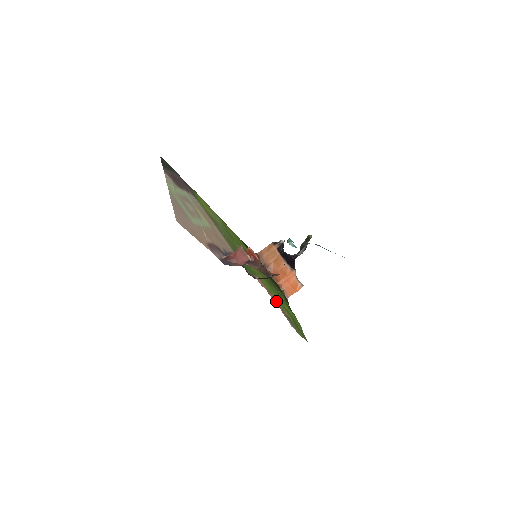
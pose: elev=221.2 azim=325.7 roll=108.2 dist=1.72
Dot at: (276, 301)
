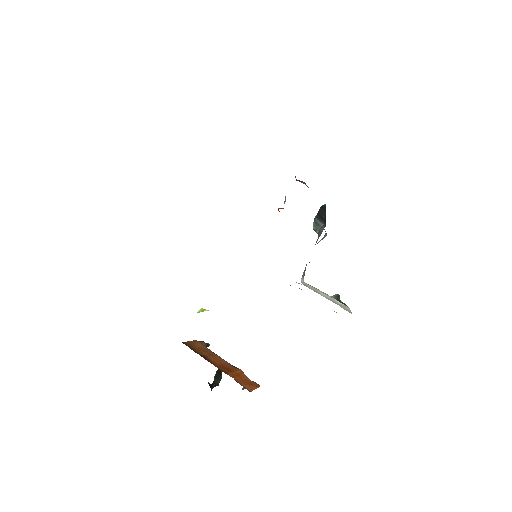
Dot at: occluded
